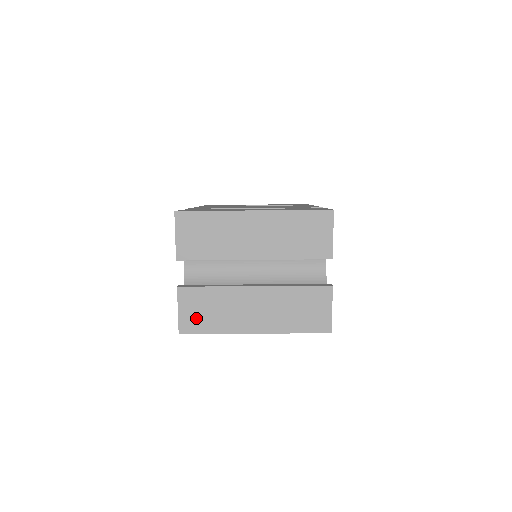
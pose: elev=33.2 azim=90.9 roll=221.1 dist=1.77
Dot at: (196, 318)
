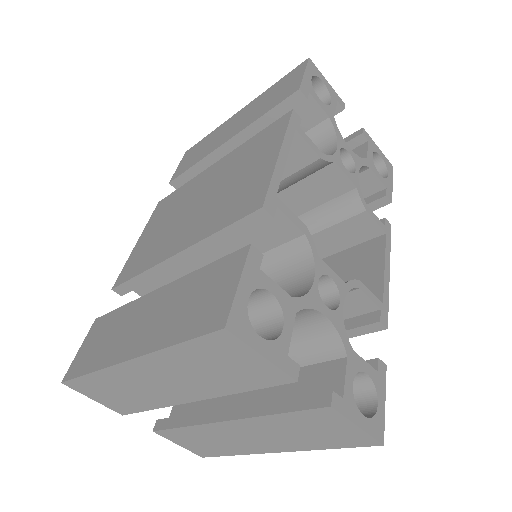
Dot at: (201, 448)
